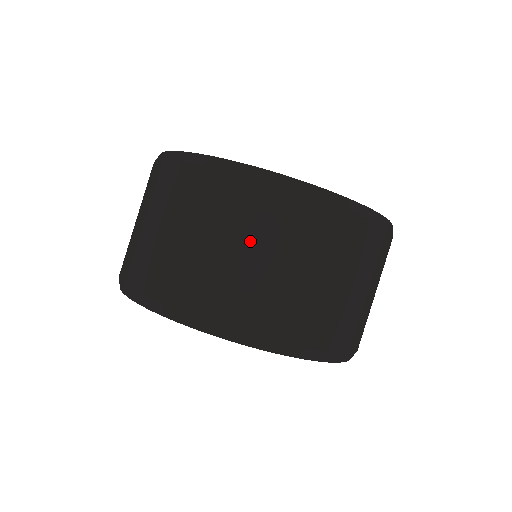
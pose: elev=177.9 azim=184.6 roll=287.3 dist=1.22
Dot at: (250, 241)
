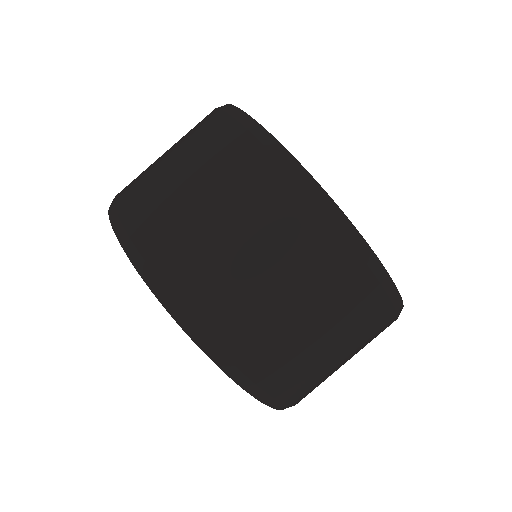
Dot at: (349, 347)
